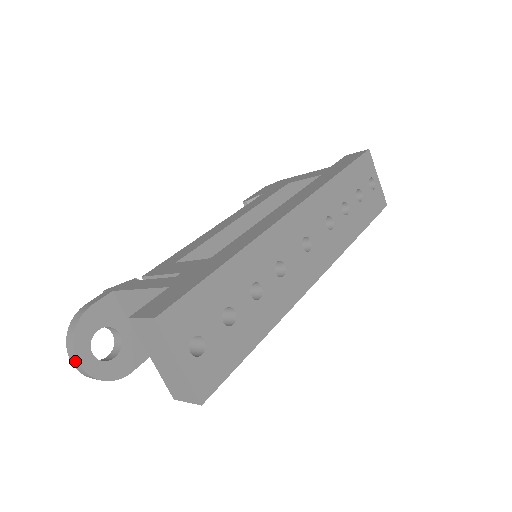
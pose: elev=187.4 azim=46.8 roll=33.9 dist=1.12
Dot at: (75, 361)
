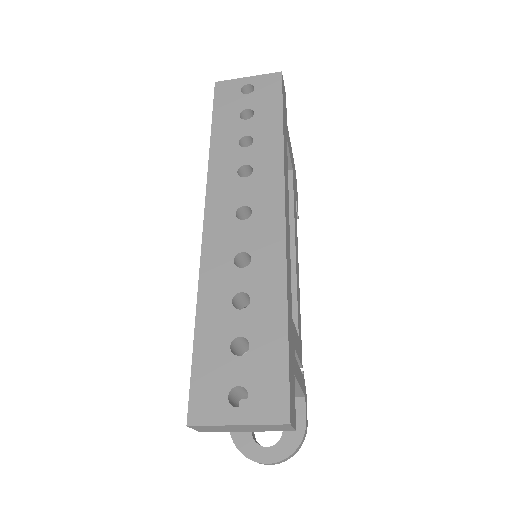
Dot at: (264, 464)
